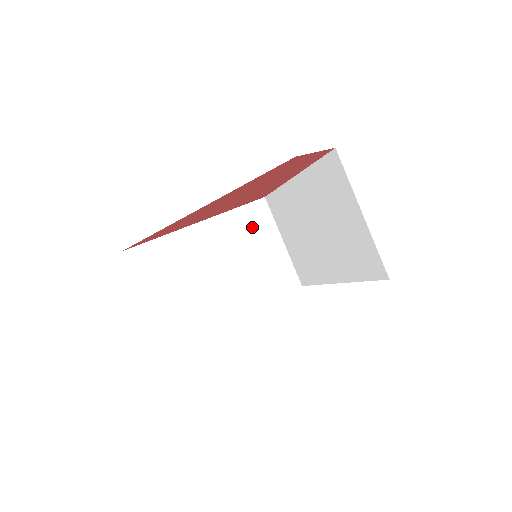
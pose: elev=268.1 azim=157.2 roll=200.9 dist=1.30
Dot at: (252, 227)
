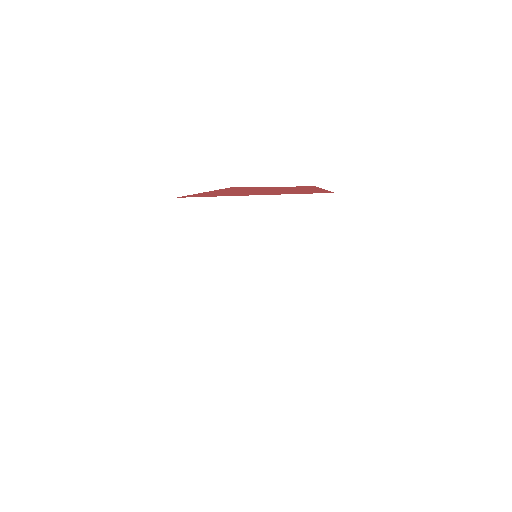
Dot at: (306, 219)
